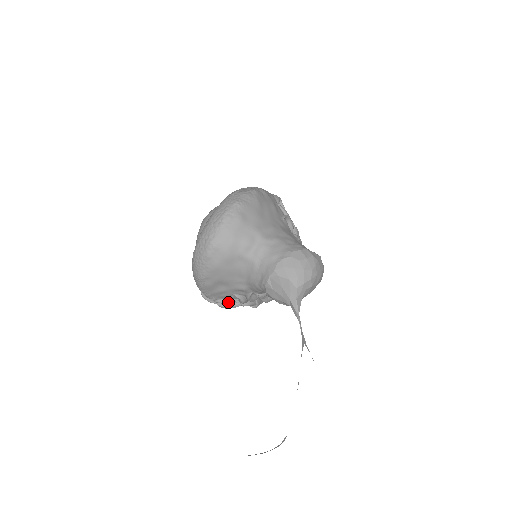
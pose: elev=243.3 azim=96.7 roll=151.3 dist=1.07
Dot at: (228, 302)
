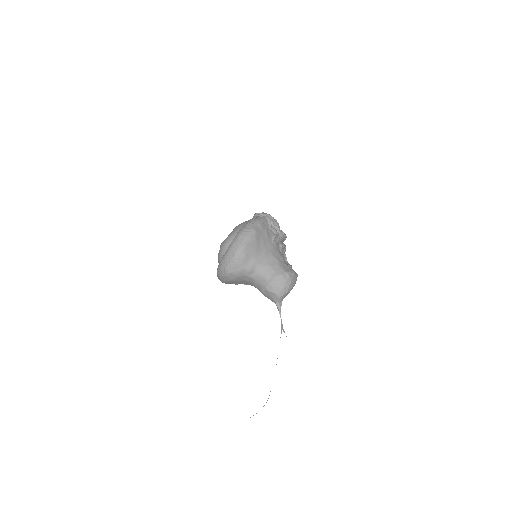
Dot at: occluded
